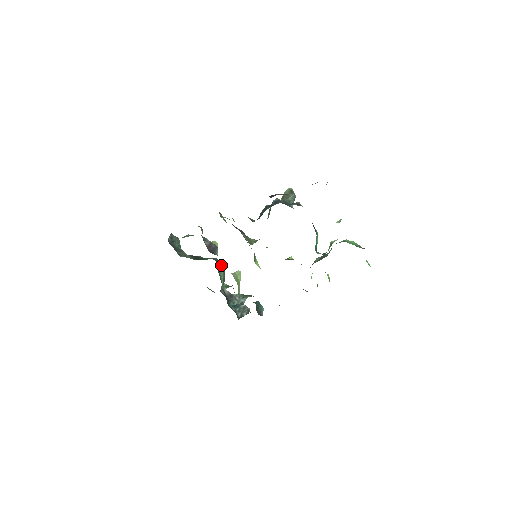
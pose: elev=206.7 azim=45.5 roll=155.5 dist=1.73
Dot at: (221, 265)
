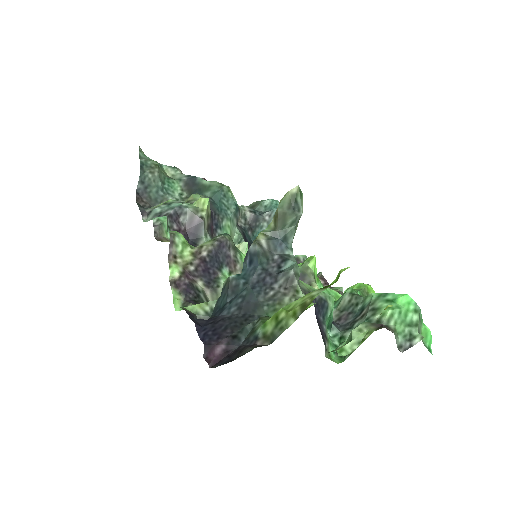
Dot at: (230, 197)
